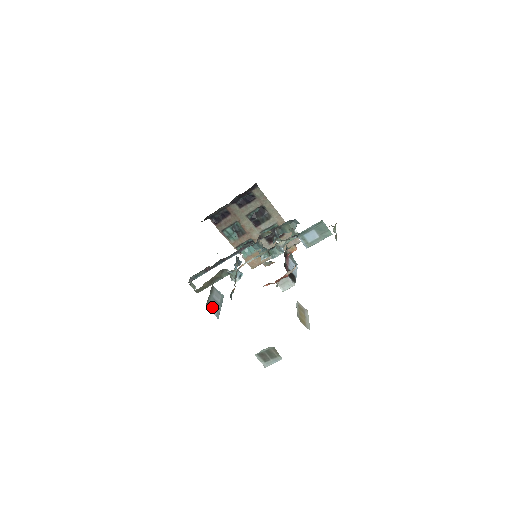
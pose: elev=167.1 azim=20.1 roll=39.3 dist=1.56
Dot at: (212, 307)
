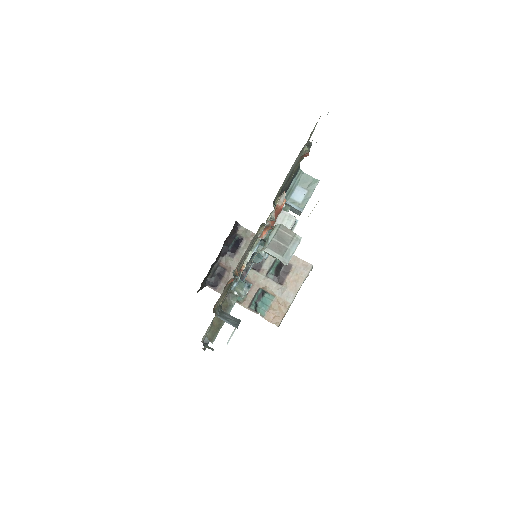
Dot at: (225, 319)
